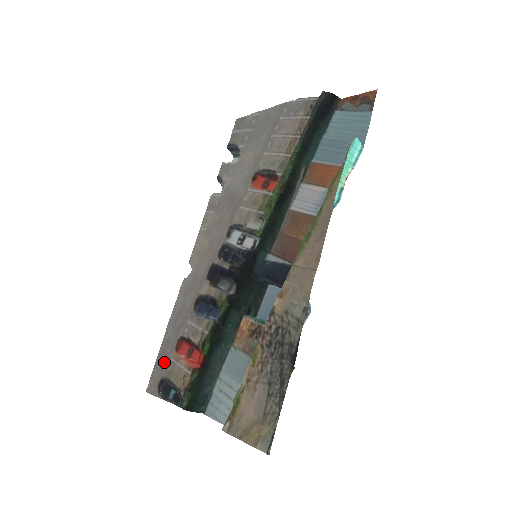
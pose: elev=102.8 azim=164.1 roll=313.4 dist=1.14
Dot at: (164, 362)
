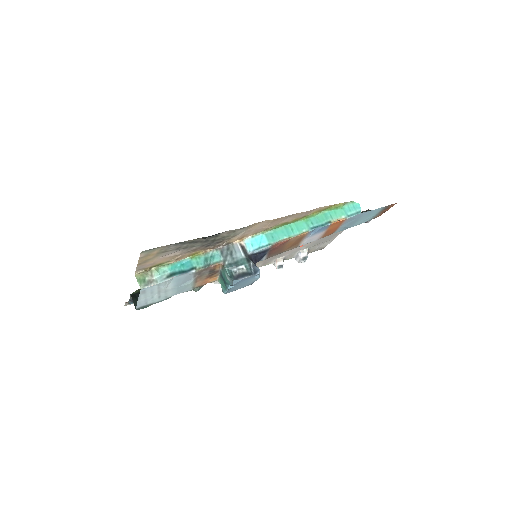
Dot at: occluded
